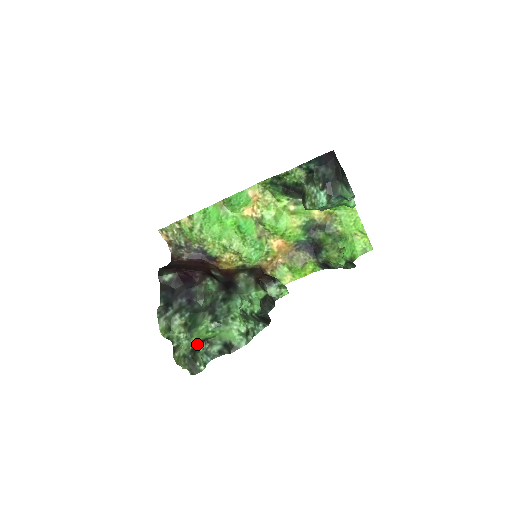
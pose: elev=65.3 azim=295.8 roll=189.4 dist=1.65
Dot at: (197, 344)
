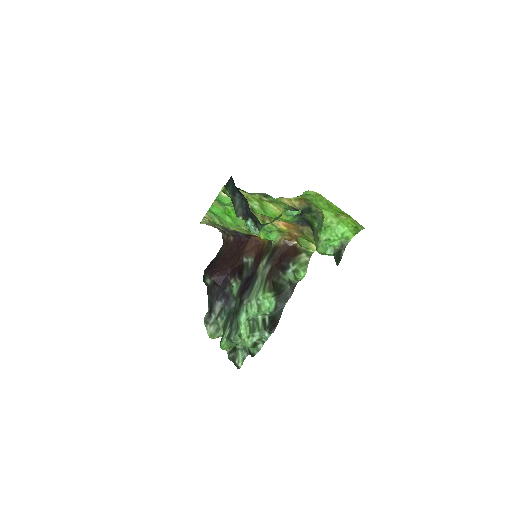
Dot at: (233, 346)
